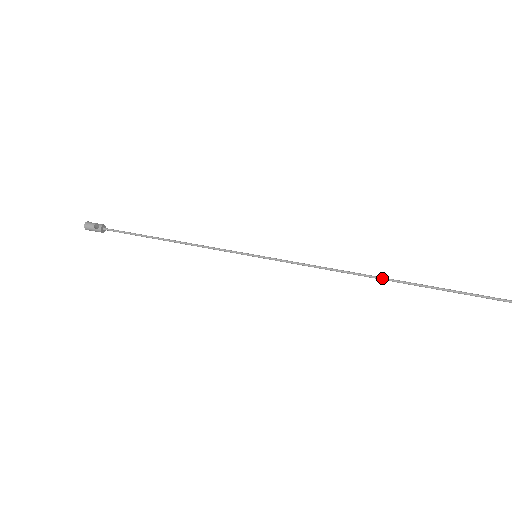
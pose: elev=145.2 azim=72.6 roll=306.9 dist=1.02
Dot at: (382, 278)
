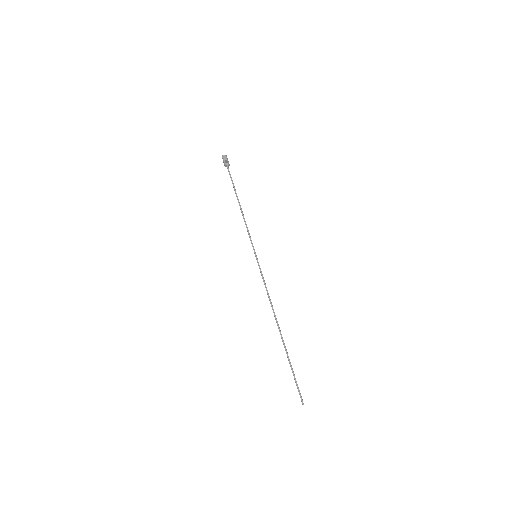
Dot at: (279, 328)
